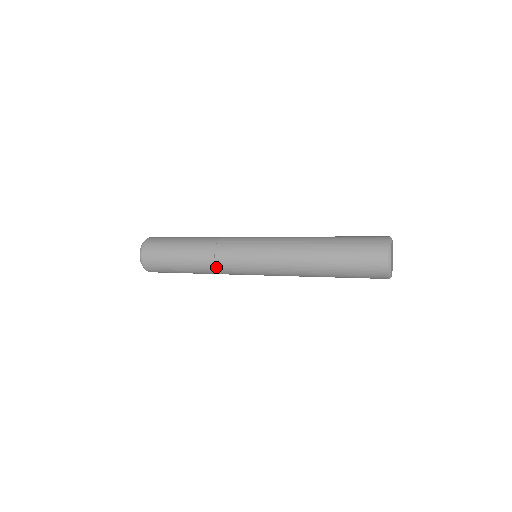
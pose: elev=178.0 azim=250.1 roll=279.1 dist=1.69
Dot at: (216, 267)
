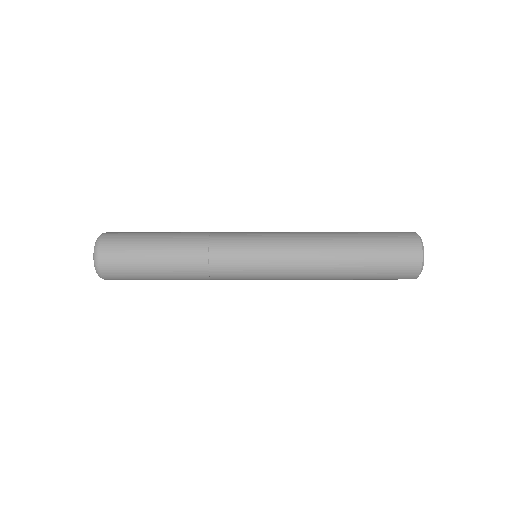
Dot at: occluded
